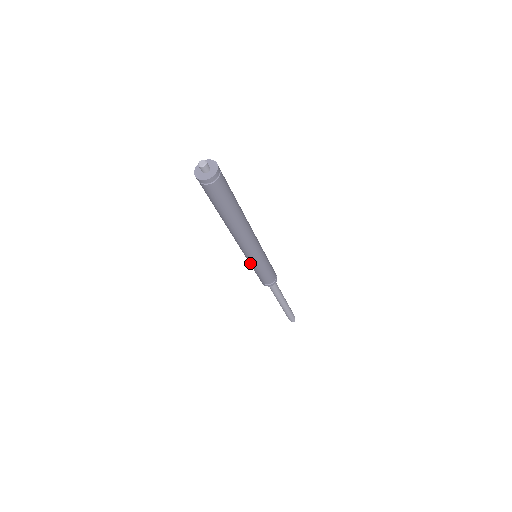
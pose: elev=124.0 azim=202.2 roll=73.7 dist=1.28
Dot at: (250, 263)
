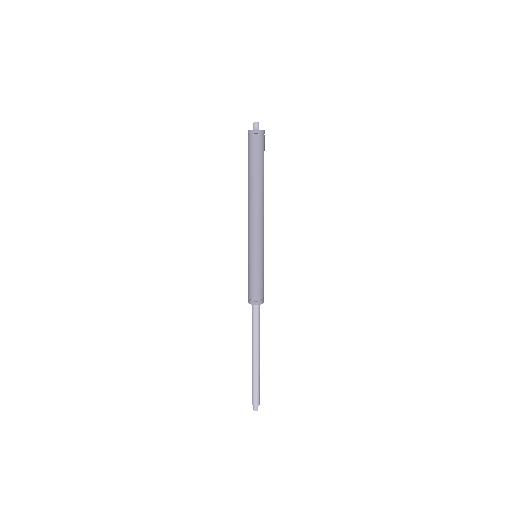
Dot at: (256, 259)
